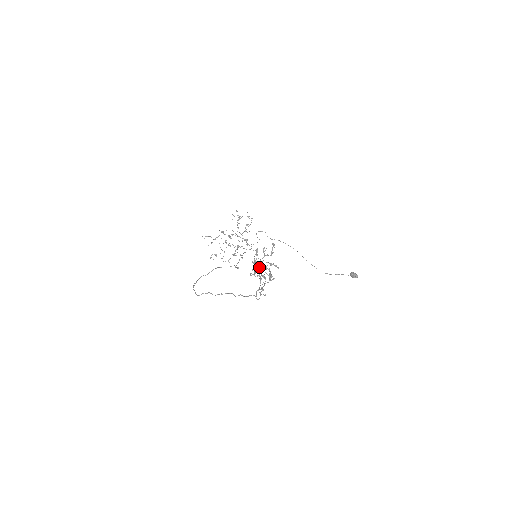
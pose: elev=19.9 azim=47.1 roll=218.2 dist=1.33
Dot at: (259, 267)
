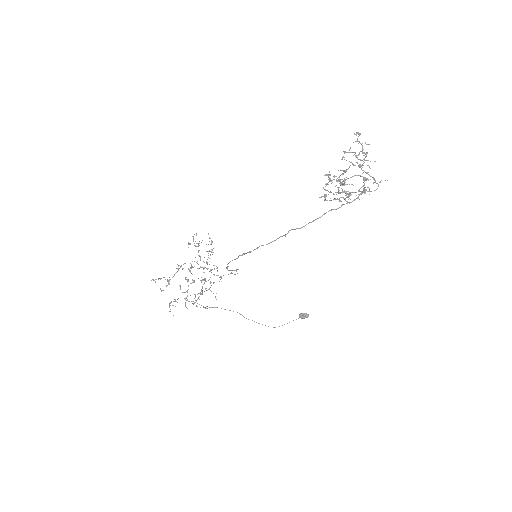
Dot at: (359, 159)
